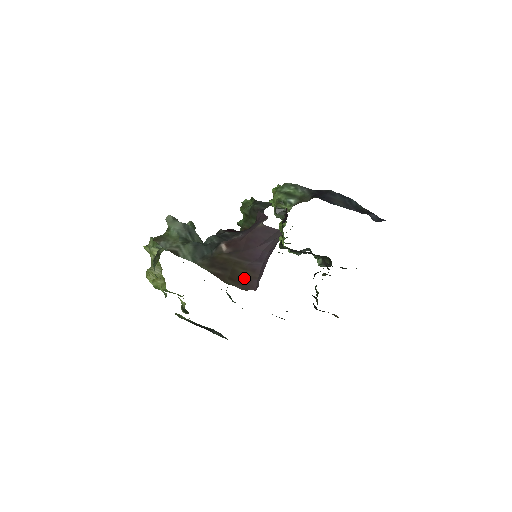
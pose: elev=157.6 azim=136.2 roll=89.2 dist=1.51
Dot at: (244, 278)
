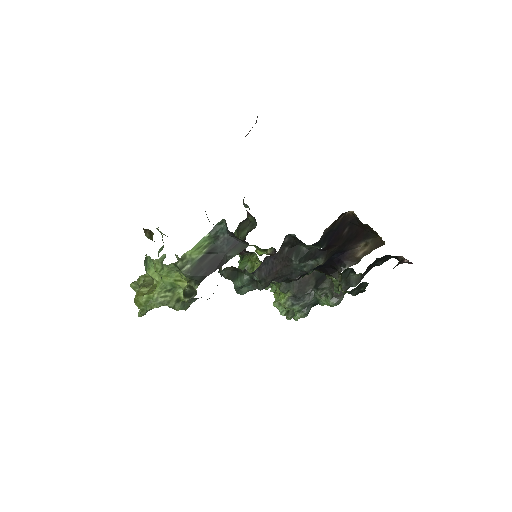
Dot at: occluded
